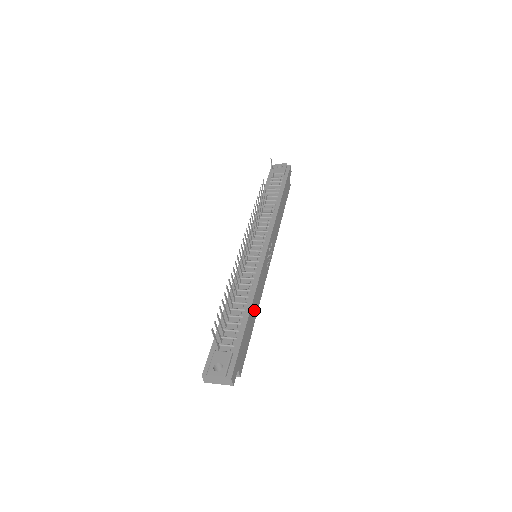
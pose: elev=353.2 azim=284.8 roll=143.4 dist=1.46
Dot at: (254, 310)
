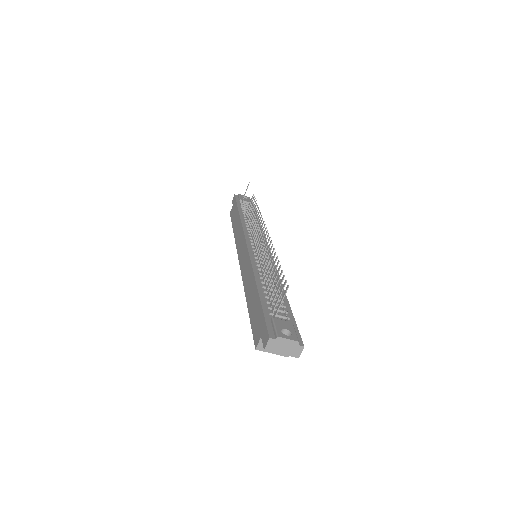
Dot at: occluded
